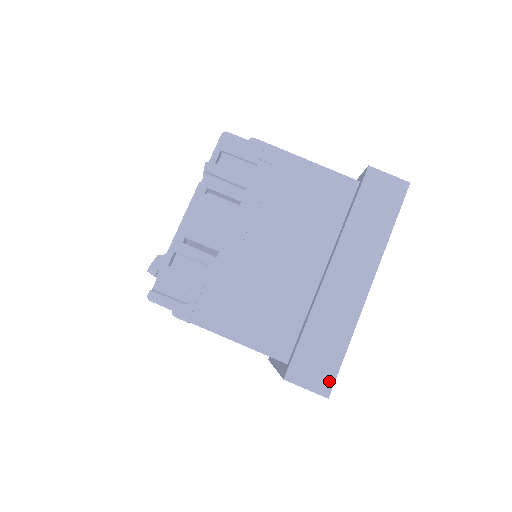
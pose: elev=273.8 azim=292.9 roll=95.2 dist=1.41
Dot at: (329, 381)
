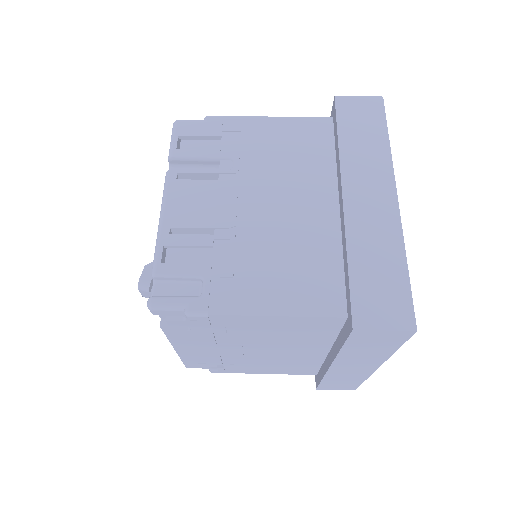
Dot at: (407, 311)
